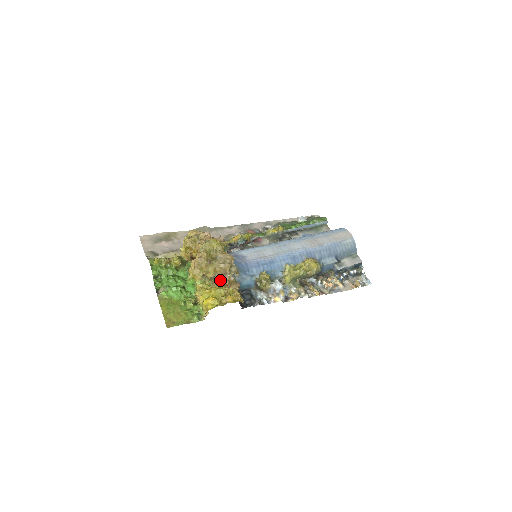
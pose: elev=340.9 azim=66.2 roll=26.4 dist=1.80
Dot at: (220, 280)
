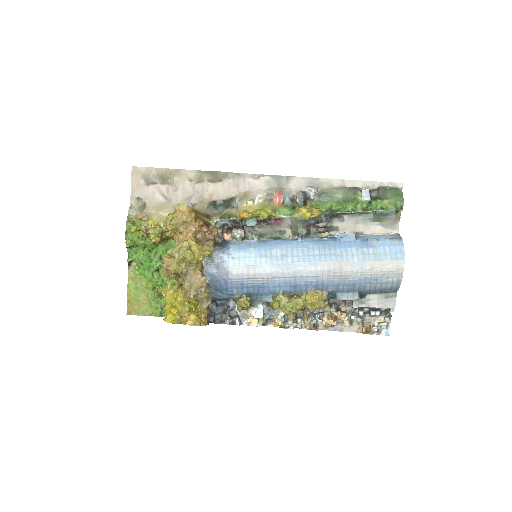
Dot at: (186, 296)
